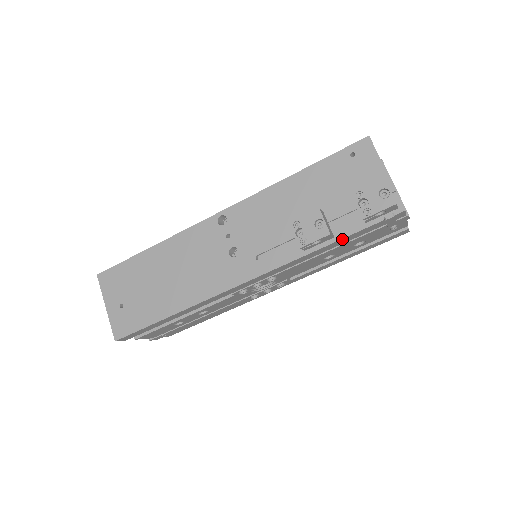
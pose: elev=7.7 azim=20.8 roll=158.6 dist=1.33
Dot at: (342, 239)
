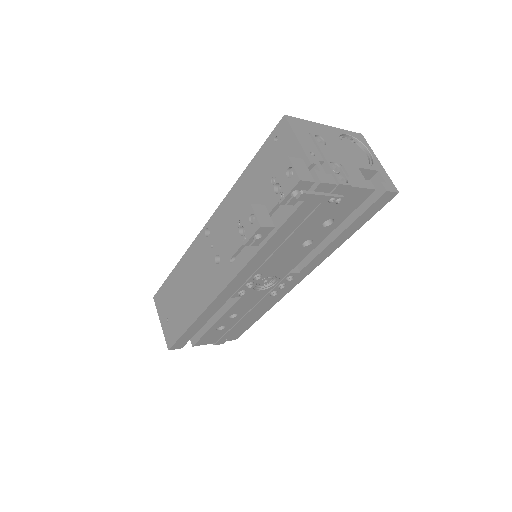
Dot at: (282, 227)
